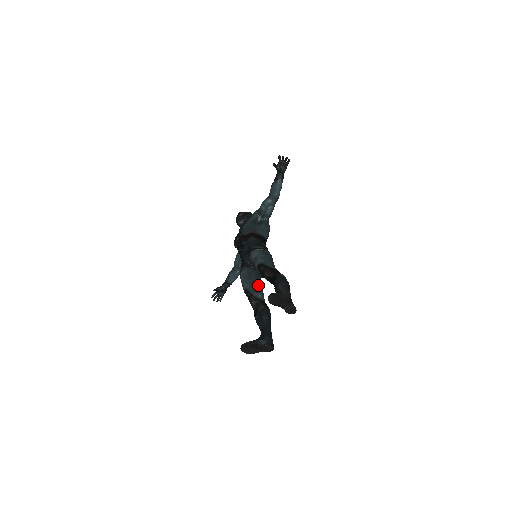
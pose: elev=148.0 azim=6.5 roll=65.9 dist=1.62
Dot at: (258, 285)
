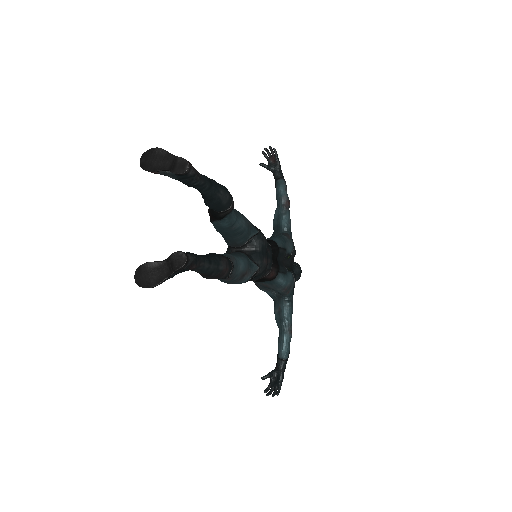
Dot at: occluded
